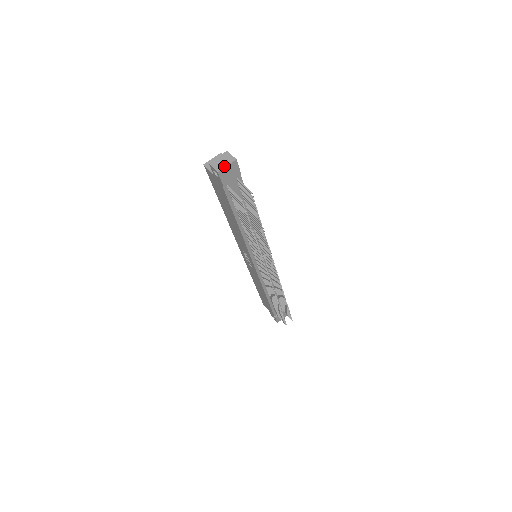
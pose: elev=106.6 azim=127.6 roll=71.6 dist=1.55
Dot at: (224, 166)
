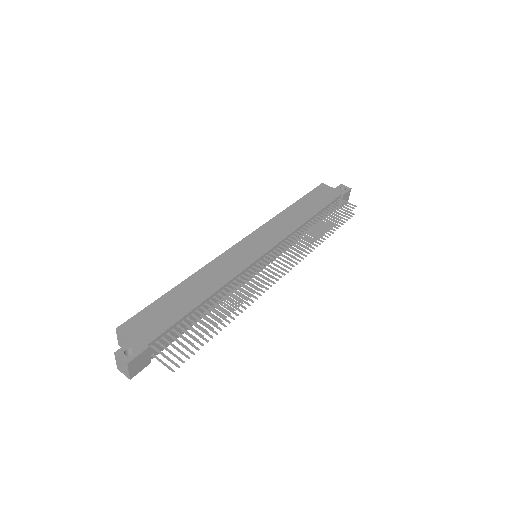
Dot at: (127, 373)
